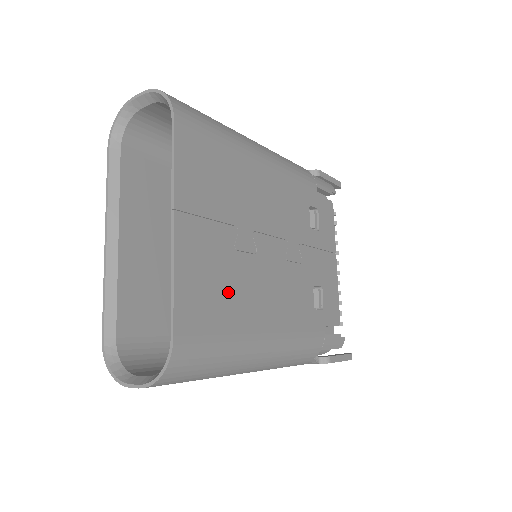
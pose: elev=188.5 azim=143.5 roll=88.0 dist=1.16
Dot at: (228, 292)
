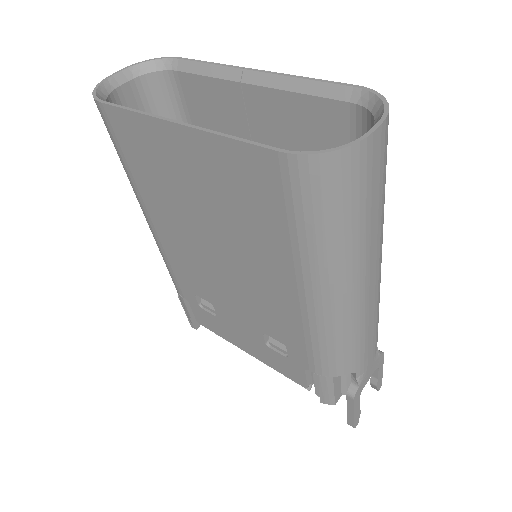
Dot at: occluded
